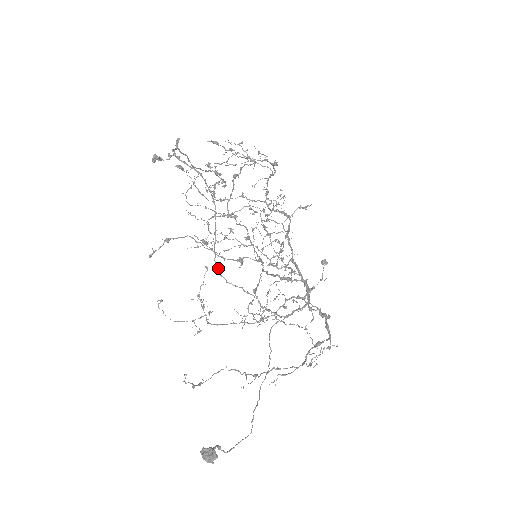
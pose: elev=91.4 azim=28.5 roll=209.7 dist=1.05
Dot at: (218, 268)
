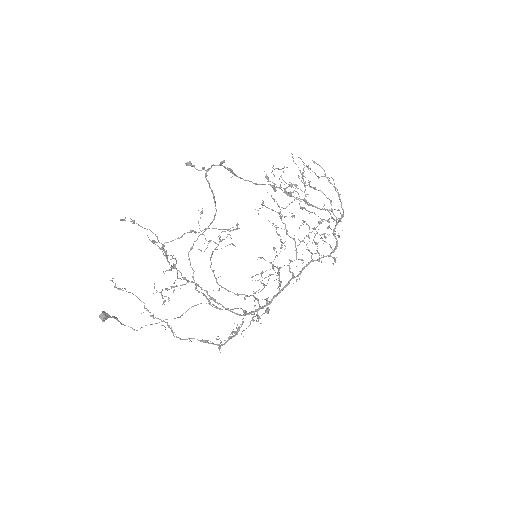
Dot at: (192, 248)
